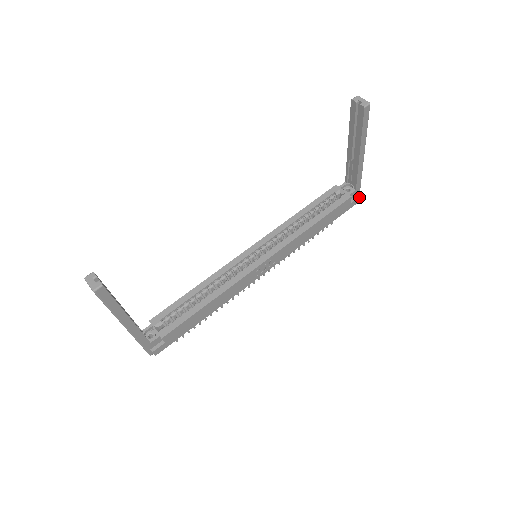
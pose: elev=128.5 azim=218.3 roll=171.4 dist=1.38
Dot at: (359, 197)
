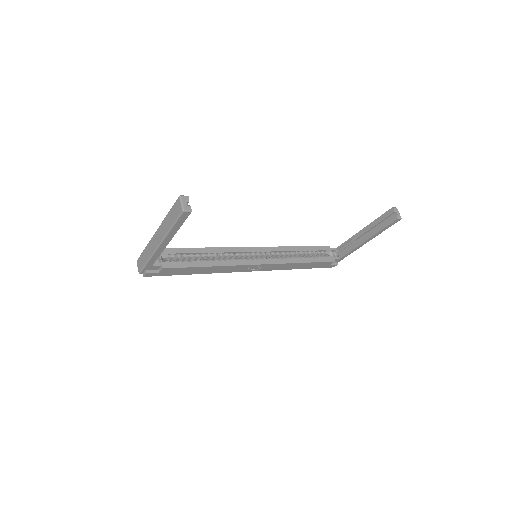
Dot at: occluded
